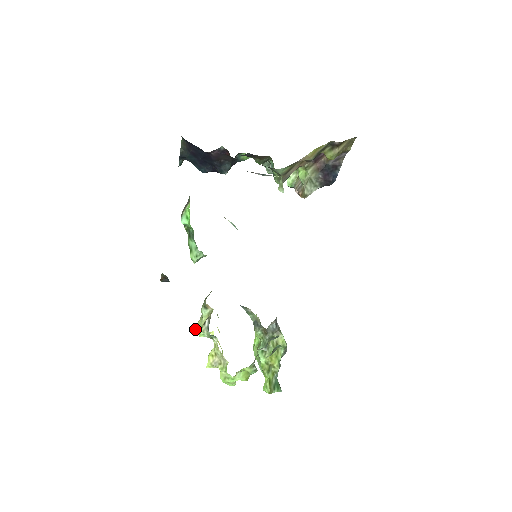
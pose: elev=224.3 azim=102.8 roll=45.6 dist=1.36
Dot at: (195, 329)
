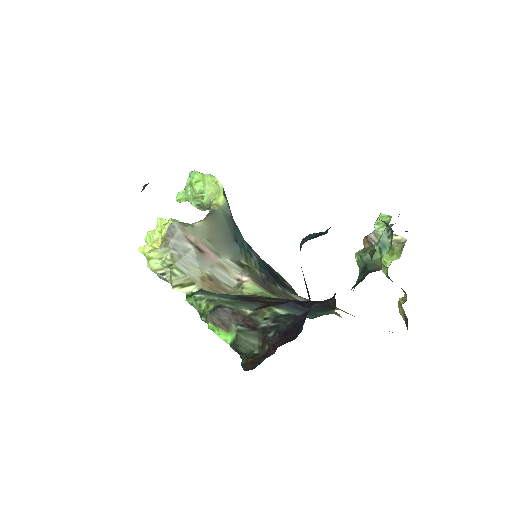
Dot at: (147, 255)
